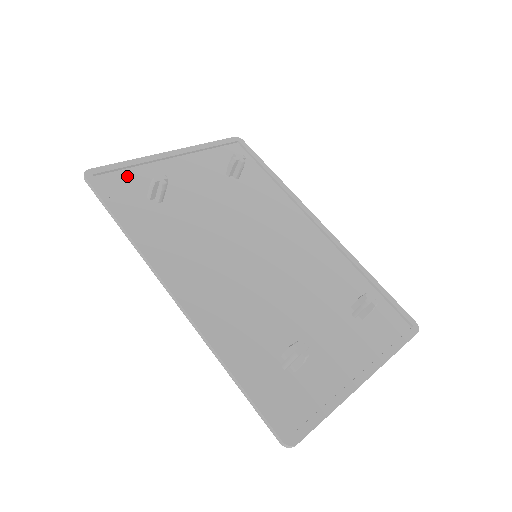
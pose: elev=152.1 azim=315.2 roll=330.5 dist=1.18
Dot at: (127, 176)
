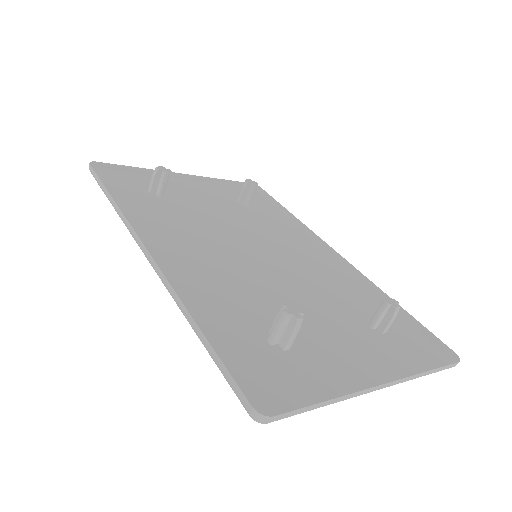
Dot at: (133, 176)
